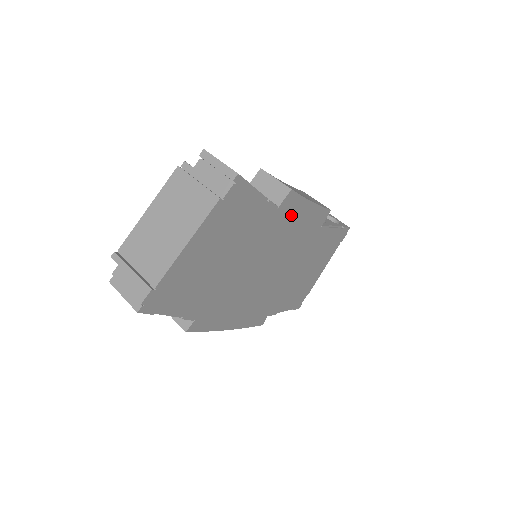
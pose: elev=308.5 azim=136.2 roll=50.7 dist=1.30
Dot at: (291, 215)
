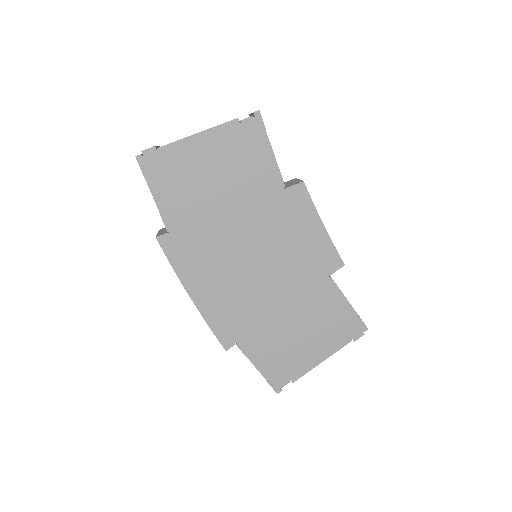
Dot at: (297, 215)
